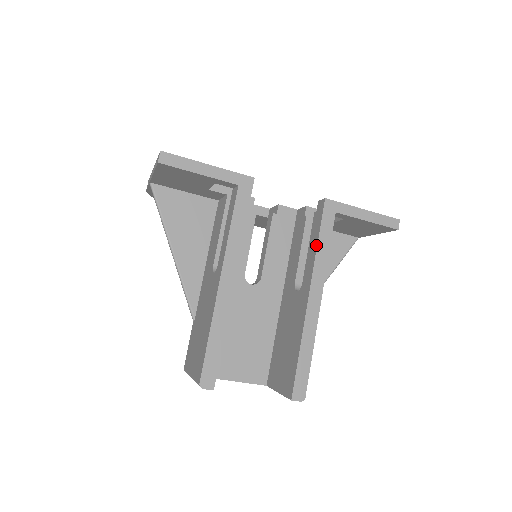
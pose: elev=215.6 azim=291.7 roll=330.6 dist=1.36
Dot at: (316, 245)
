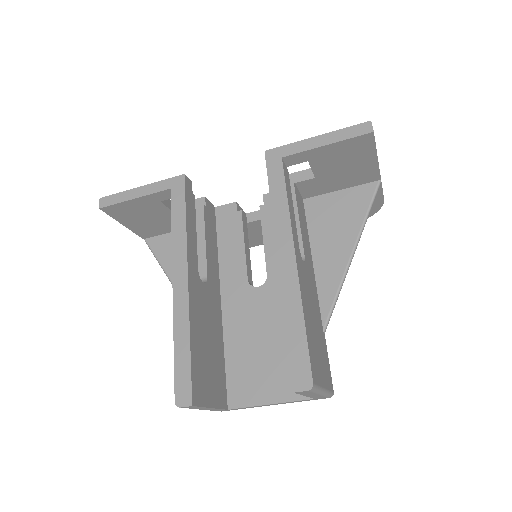
Dot at: occluded
